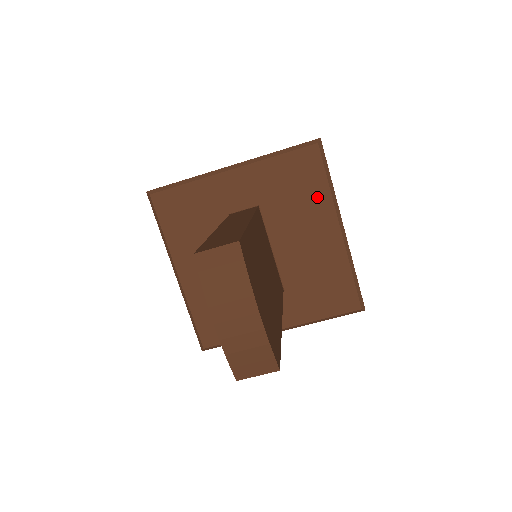
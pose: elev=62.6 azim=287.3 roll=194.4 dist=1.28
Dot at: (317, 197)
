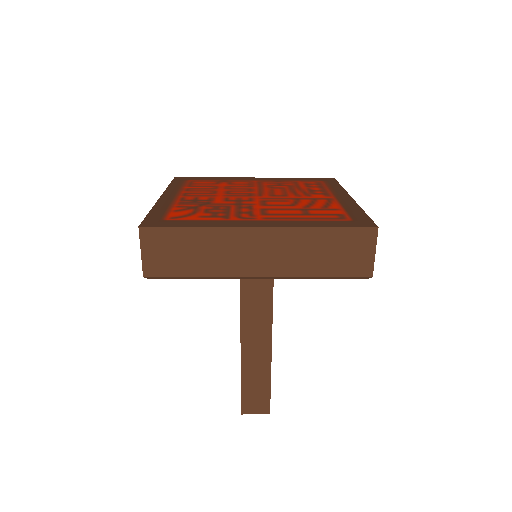
Dot at: occluded
